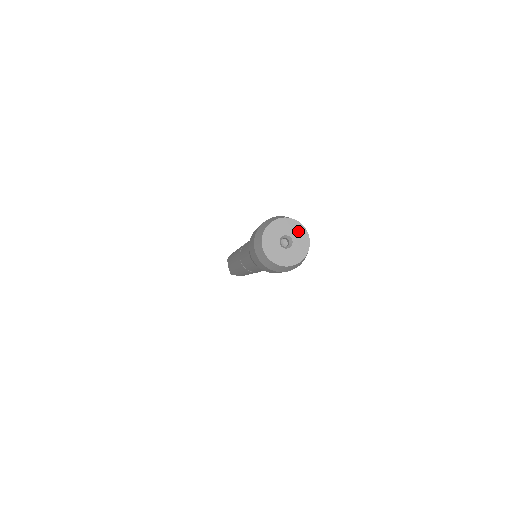
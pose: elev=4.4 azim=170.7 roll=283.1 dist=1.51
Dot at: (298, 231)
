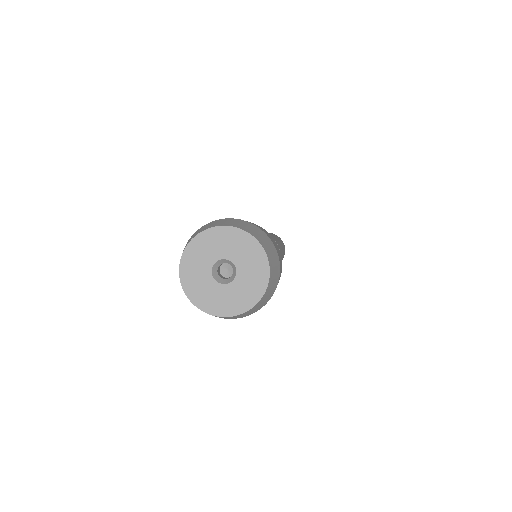
Dot at: (234, 242)
